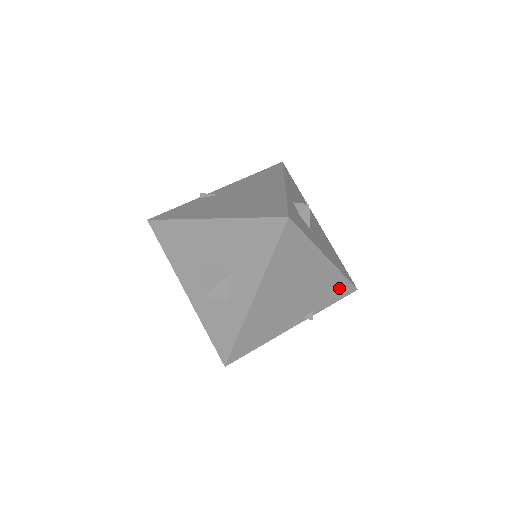
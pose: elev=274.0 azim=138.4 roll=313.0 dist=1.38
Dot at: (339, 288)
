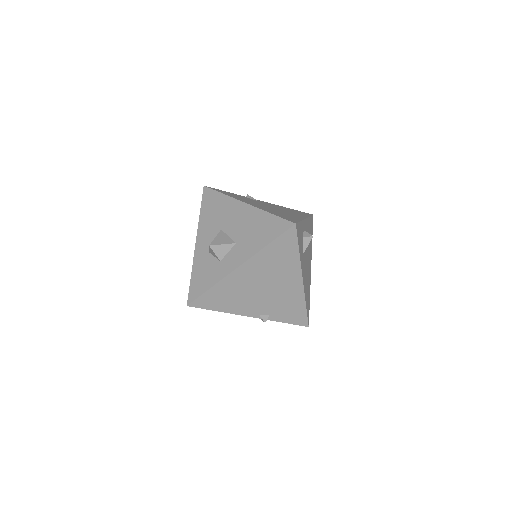
Dot at: (297, 313)
